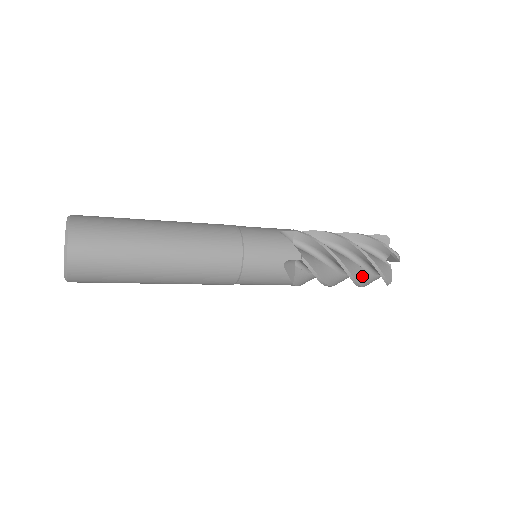
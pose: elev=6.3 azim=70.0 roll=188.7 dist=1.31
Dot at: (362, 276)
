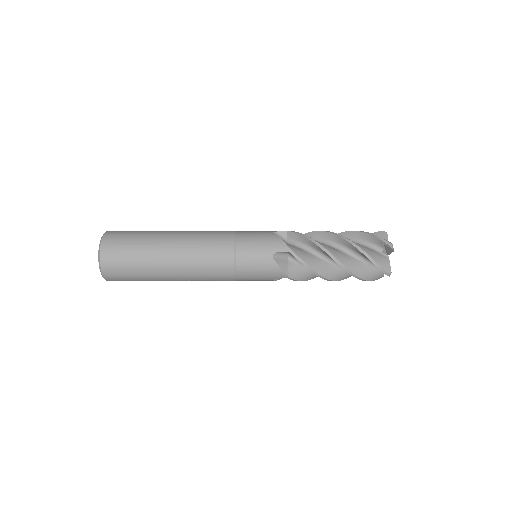
Dot at: (358, 267)
